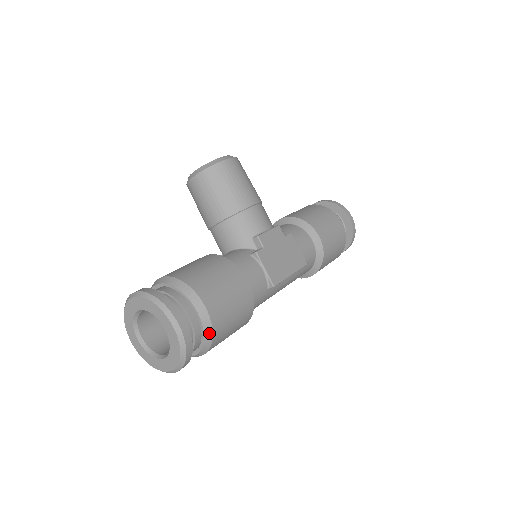
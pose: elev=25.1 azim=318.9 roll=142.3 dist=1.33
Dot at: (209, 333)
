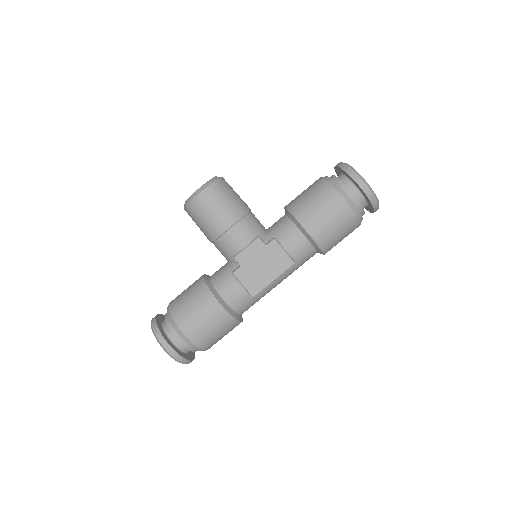
Dot at: (195, 347)
